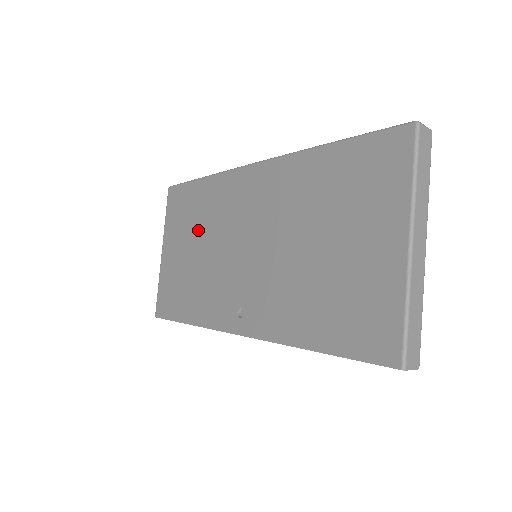
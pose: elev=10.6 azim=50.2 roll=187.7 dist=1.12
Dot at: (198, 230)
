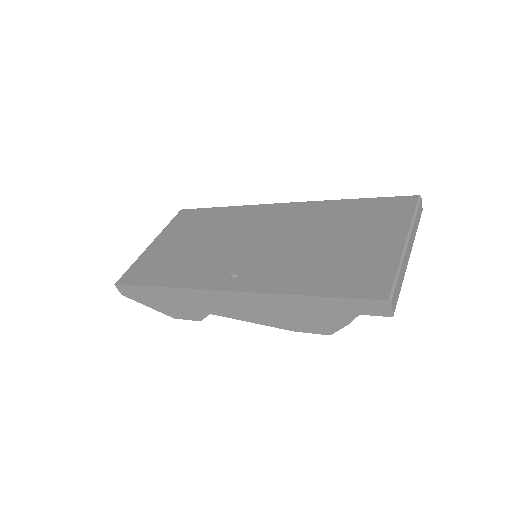
Dot at: (205, 232)
